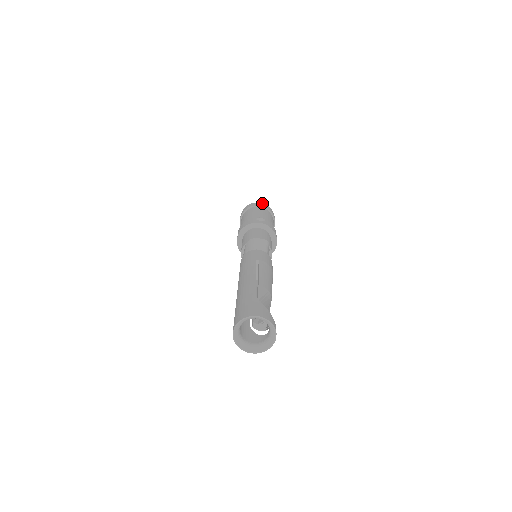
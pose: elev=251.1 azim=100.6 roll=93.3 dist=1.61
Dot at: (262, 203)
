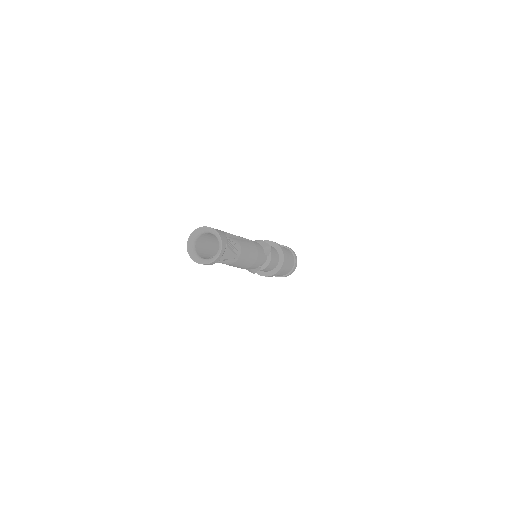
Dot at: (291, 249)
